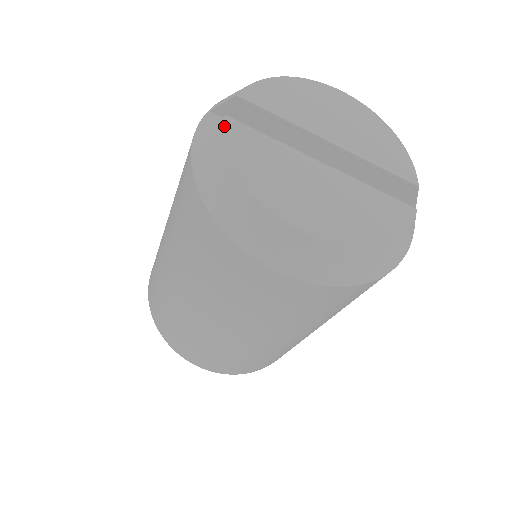
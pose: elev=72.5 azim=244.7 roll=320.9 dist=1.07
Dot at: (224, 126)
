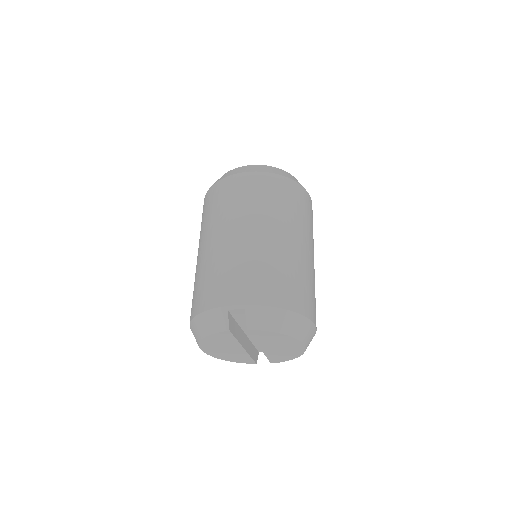
Dot at: (222, 332)
